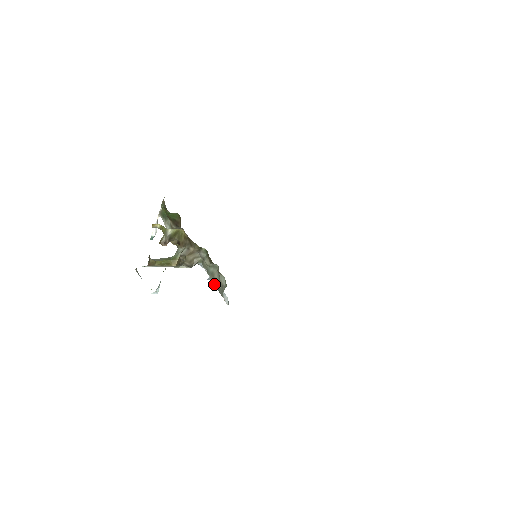
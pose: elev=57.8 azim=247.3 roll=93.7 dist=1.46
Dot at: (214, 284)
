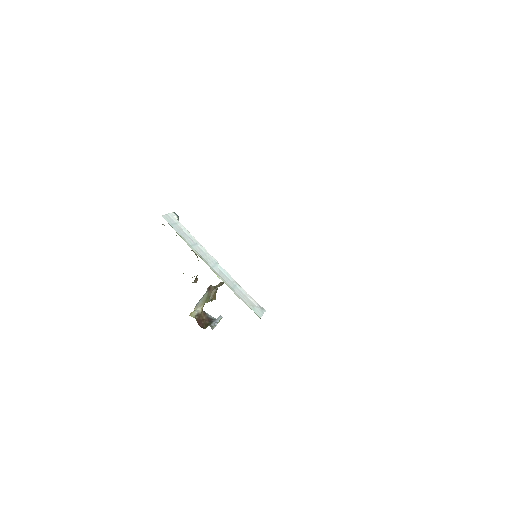
Dot at: (246, 294)
